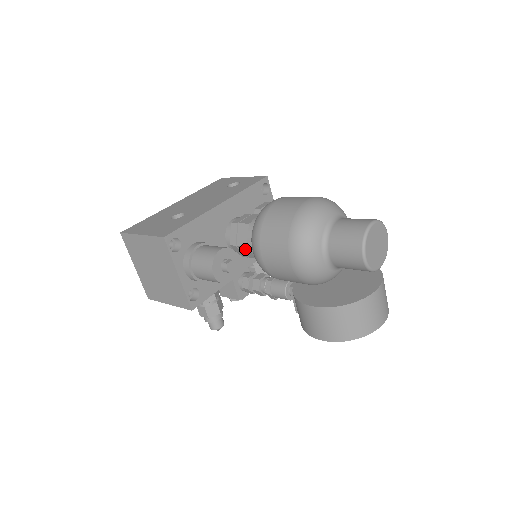
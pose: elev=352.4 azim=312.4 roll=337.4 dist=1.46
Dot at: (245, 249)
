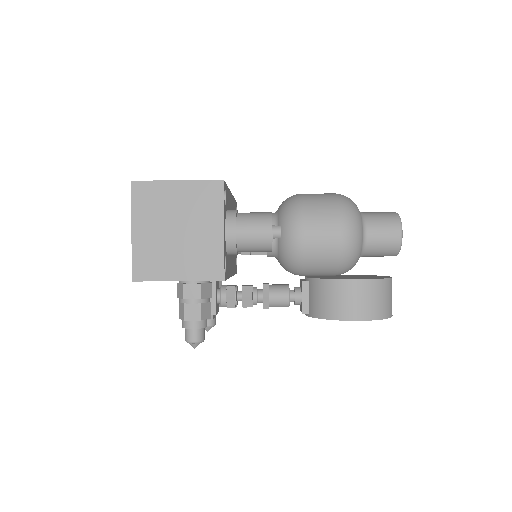
Dot at: occluded
